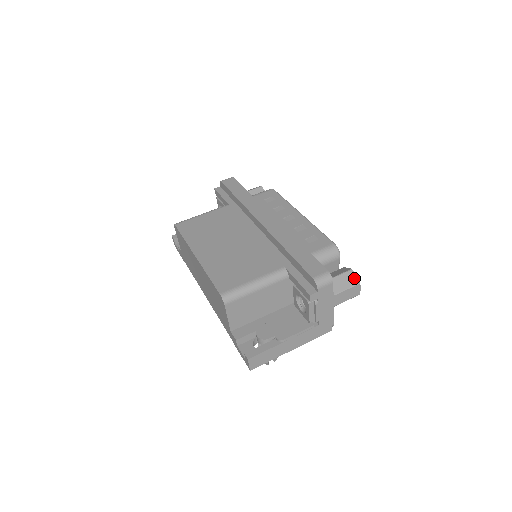
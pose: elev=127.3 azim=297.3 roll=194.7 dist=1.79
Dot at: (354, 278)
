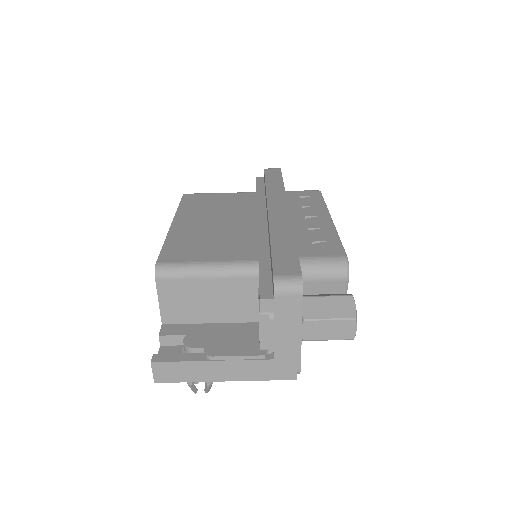
Dot at: (350, 308)
